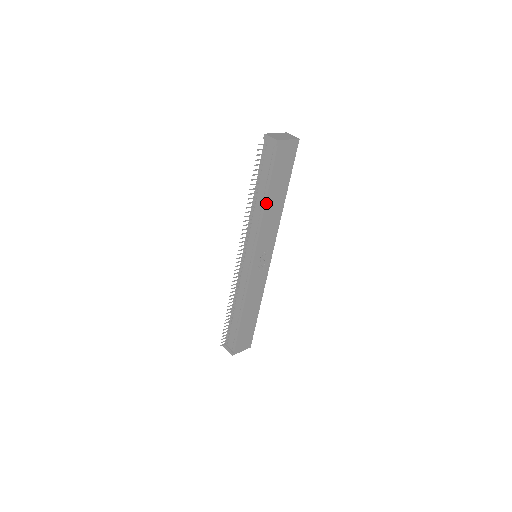
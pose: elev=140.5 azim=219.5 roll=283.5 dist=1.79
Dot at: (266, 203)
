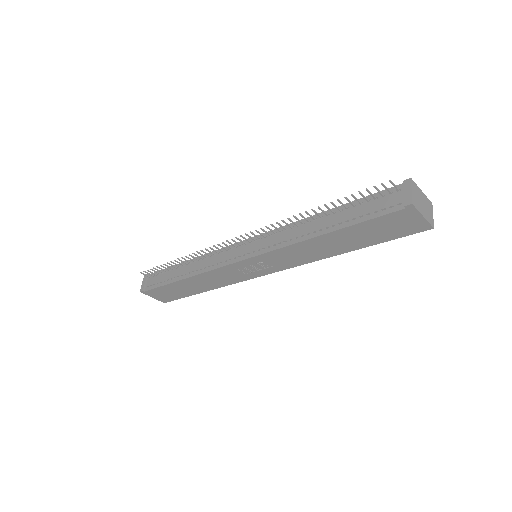
Dot at: (321, 236)
